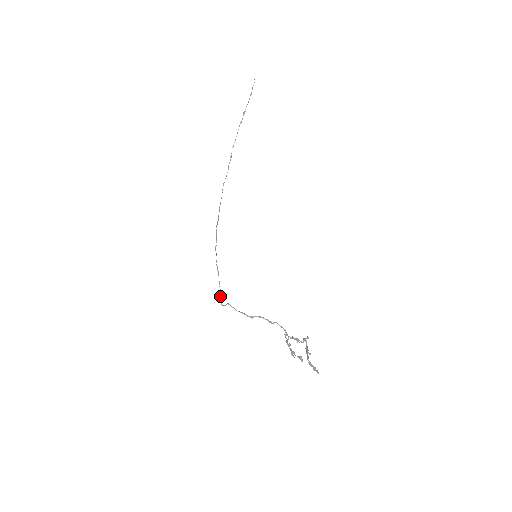
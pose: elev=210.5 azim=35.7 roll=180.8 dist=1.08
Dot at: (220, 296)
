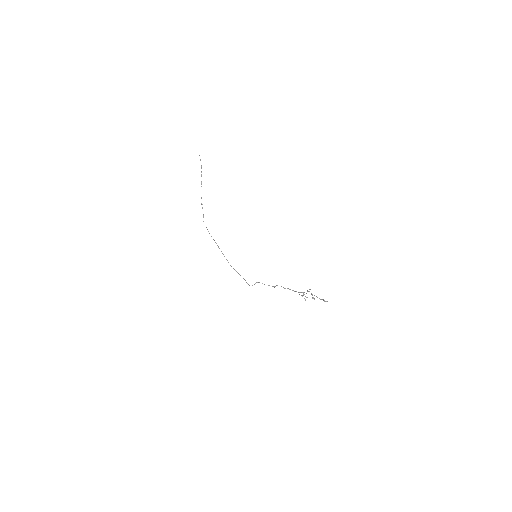
Dot at: (246, 282)
